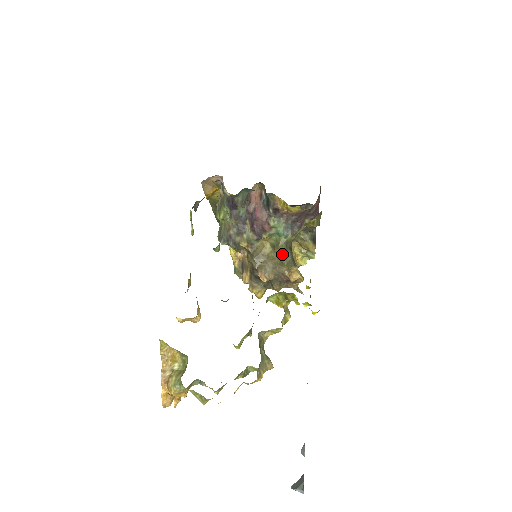
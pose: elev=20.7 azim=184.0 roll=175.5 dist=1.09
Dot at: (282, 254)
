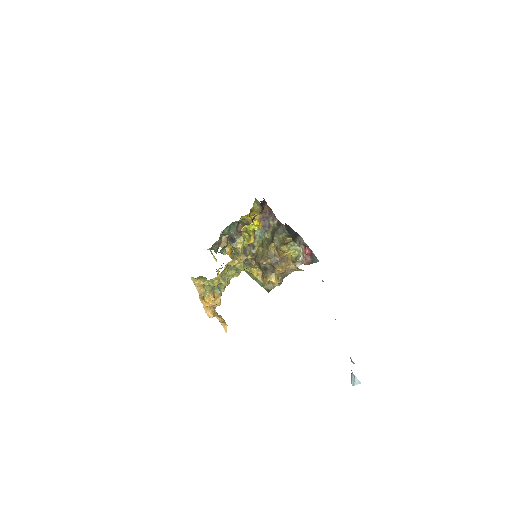
Dot at: (266, 244)
